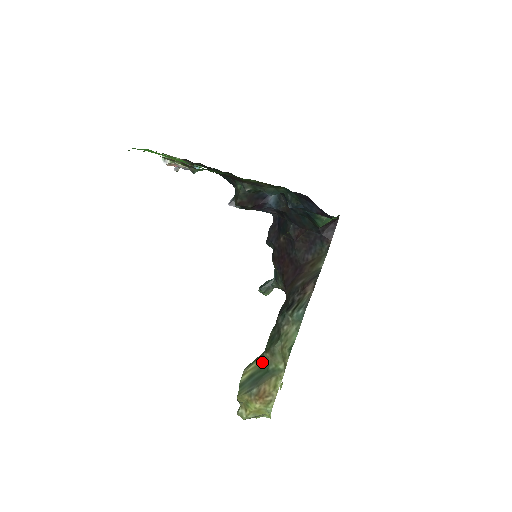
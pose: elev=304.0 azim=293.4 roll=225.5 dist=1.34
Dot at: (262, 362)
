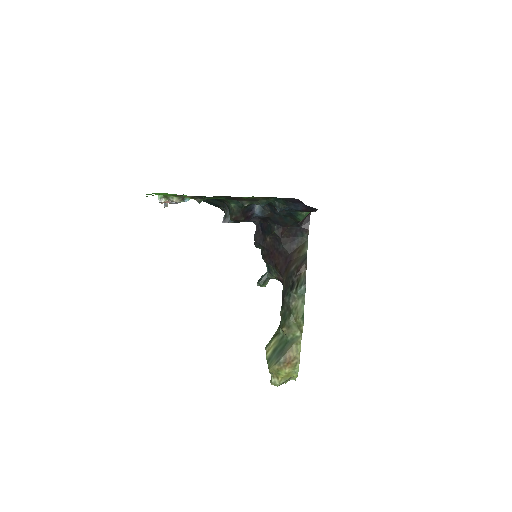
Dot at: (280, 337)
